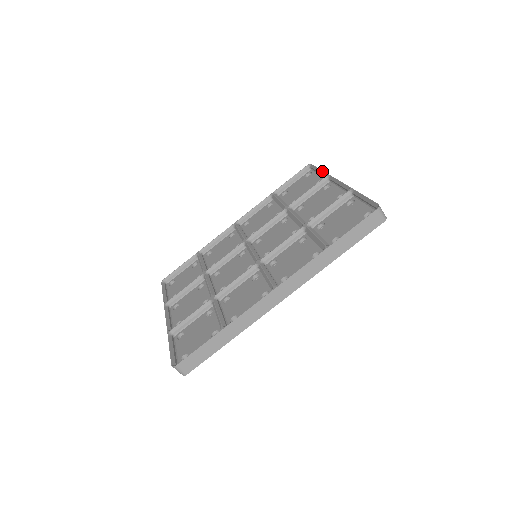
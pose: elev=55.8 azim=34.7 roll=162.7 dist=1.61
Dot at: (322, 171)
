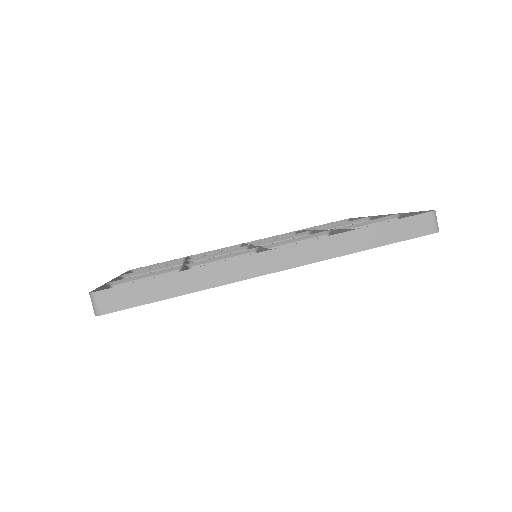
Dot at: (363, 217)
